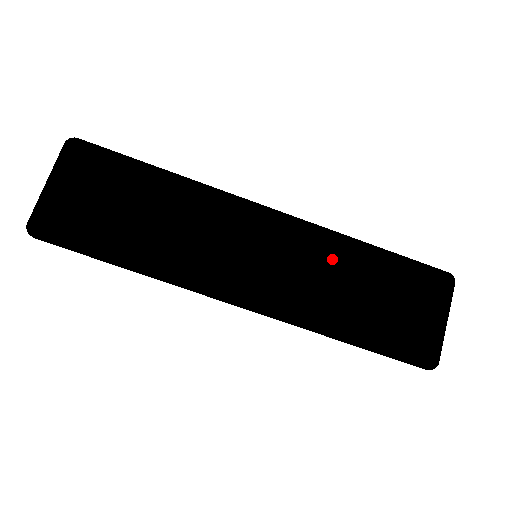
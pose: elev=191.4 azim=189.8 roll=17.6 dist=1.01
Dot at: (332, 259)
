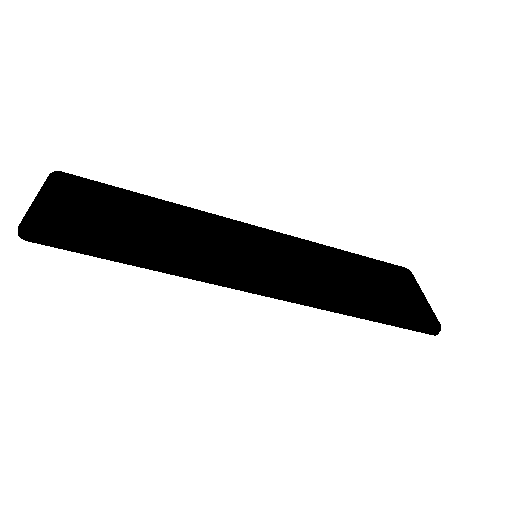
Dot at: (318, 256)
